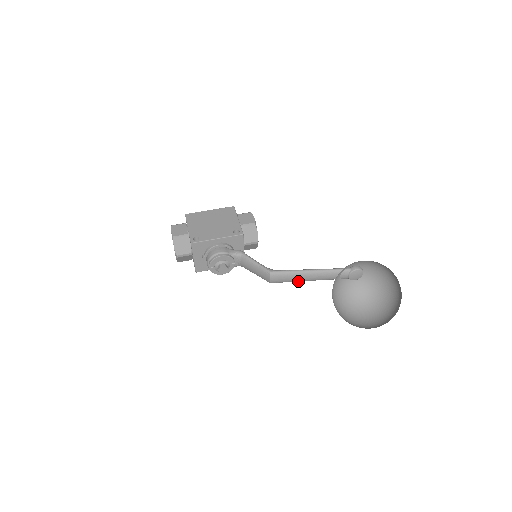
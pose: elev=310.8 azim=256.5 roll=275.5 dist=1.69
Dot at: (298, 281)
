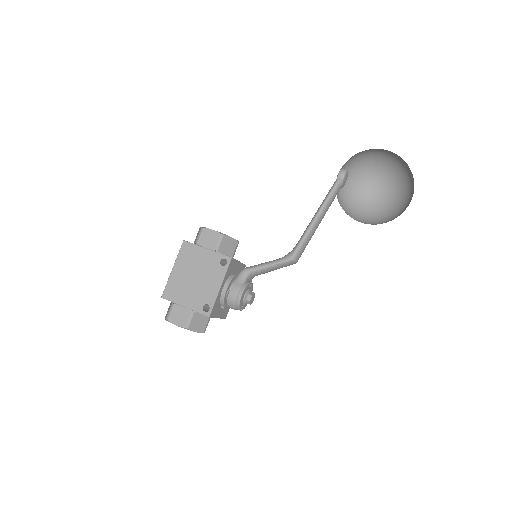
Dot at: occluded
